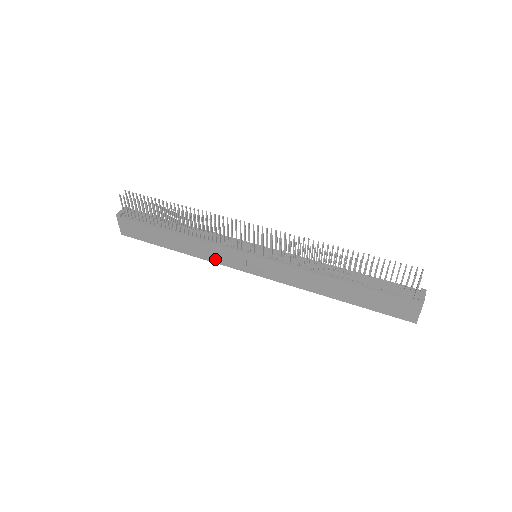
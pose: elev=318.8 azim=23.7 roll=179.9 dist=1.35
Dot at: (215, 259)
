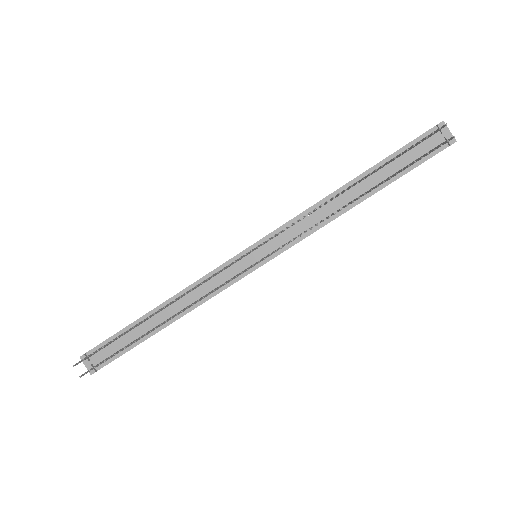
Dot at: occluded
